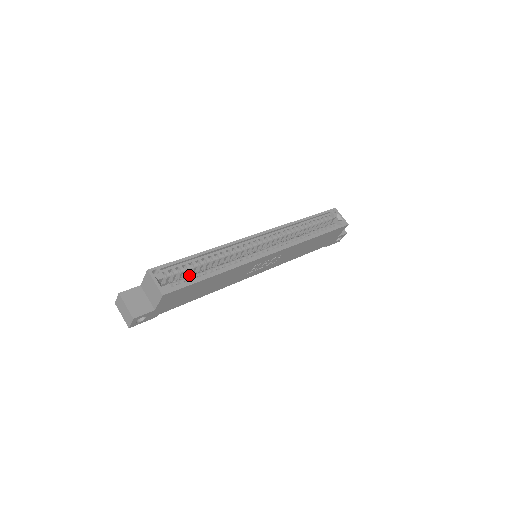
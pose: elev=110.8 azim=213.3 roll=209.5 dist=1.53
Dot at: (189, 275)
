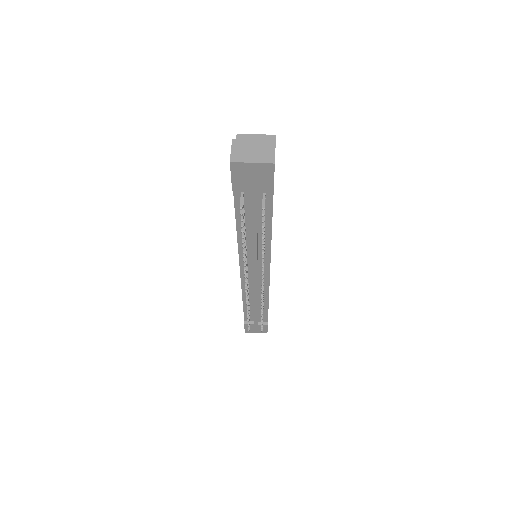
Dot at: occluded
